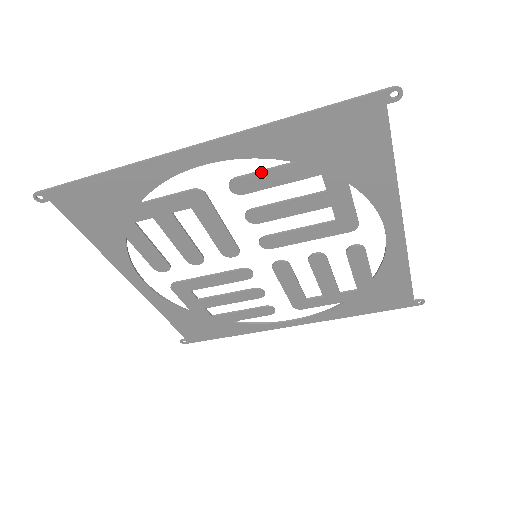
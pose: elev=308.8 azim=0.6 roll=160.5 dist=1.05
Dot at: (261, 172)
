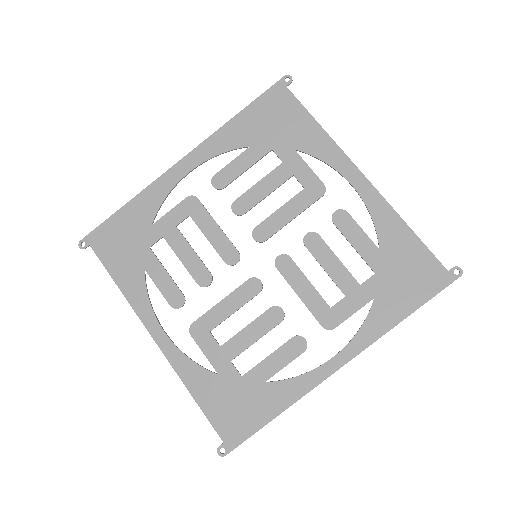
Dot at: (230, 163)
